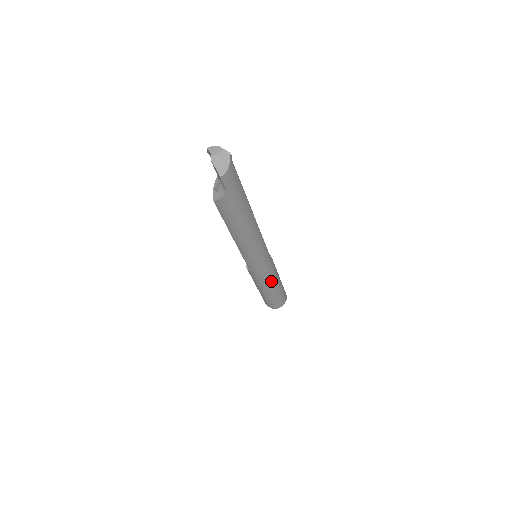
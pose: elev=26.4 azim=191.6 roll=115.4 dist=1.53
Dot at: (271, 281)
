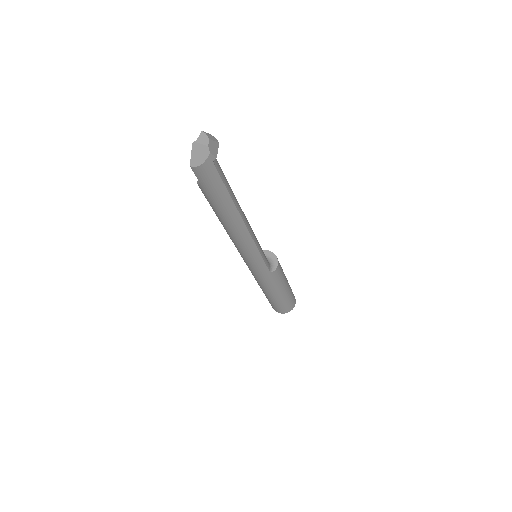
Dot at: (265, 286)
